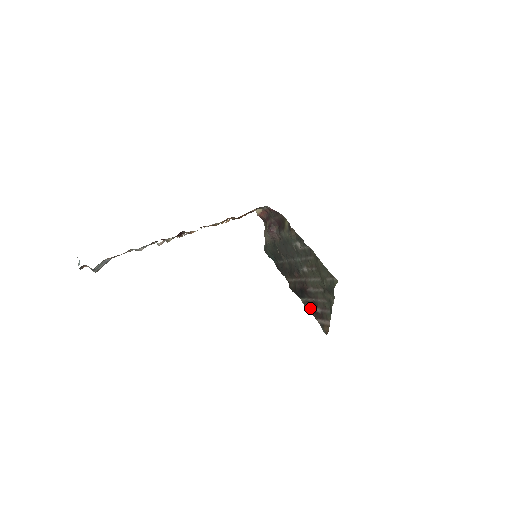
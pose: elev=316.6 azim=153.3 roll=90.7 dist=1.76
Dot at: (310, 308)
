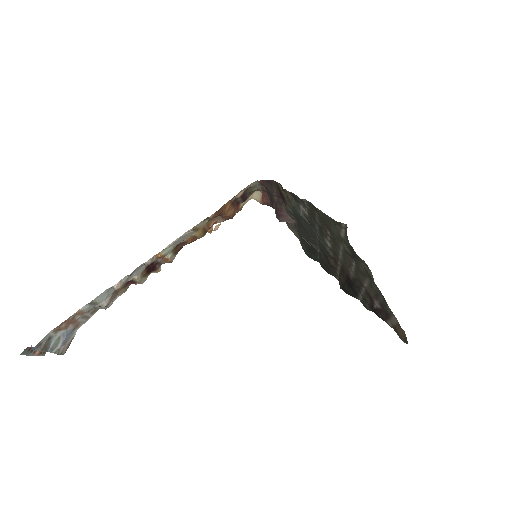
Dot at: (370, 307)
